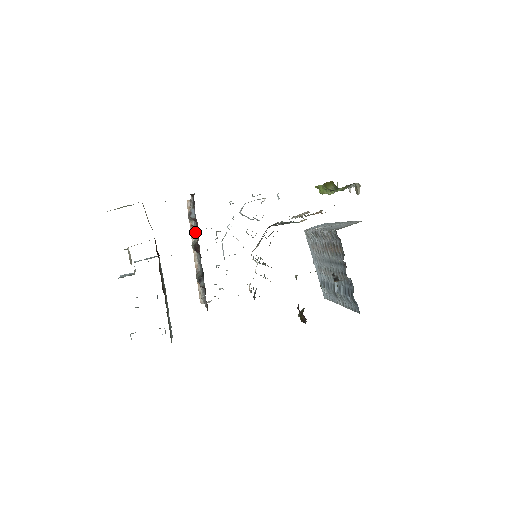
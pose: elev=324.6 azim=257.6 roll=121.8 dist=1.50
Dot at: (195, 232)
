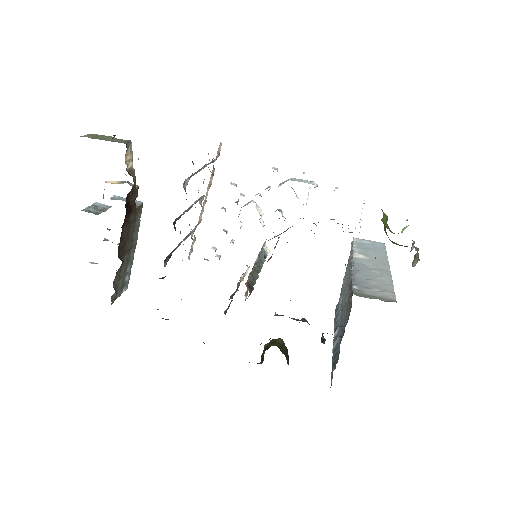
Dot at: occluded
